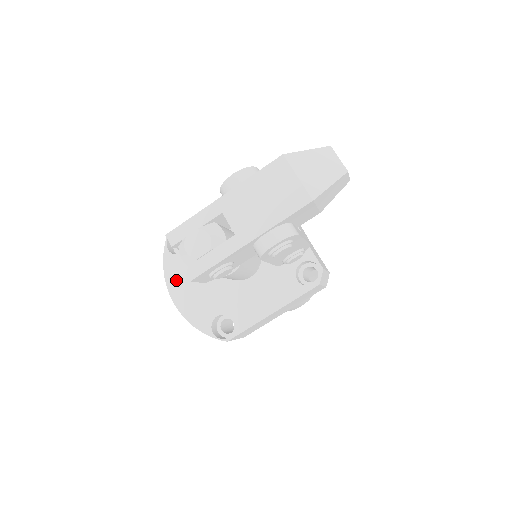
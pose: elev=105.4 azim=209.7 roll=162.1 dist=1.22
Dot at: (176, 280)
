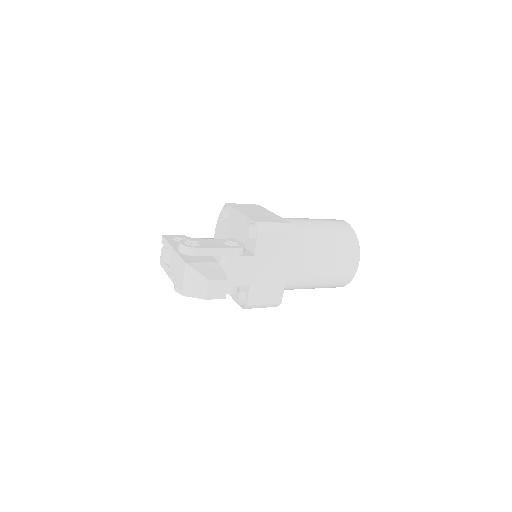
Dot at: (218, 230)
